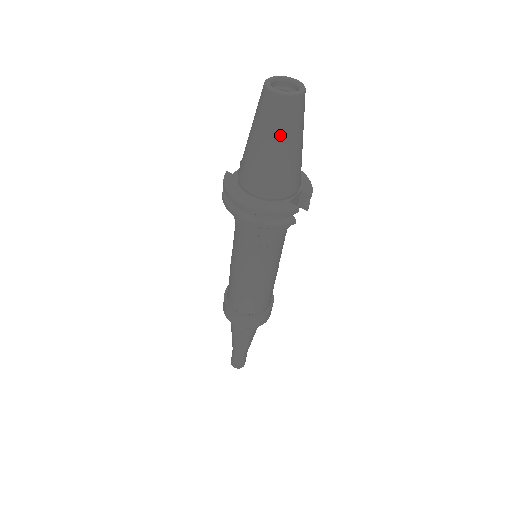
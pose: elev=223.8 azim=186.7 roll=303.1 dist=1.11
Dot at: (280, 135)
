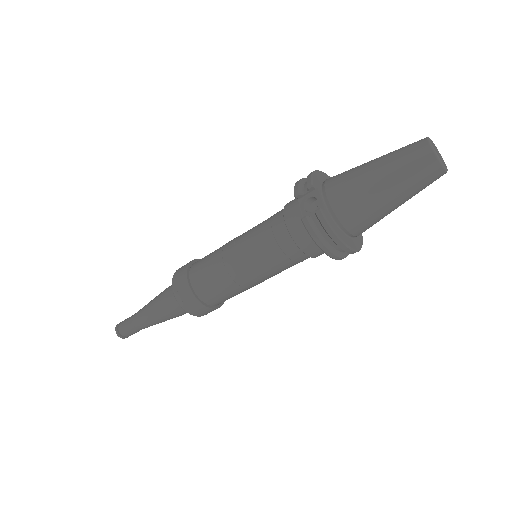
Dot at: (414, 195)
